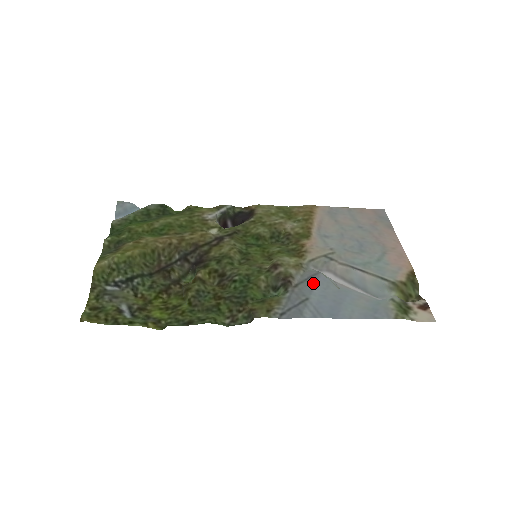
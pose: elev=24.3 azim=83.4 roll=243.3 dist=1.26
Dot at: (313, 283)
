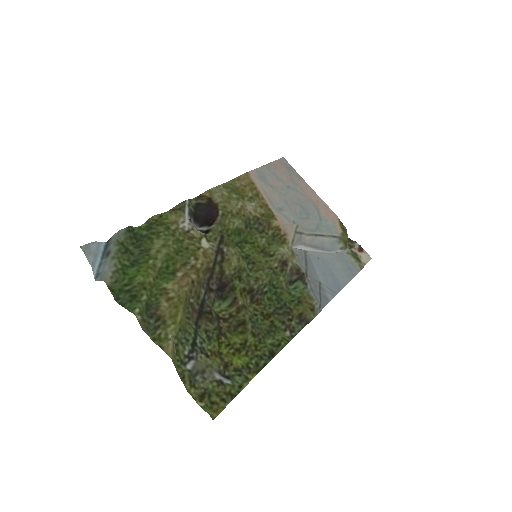
Dot at: (312, 266)
